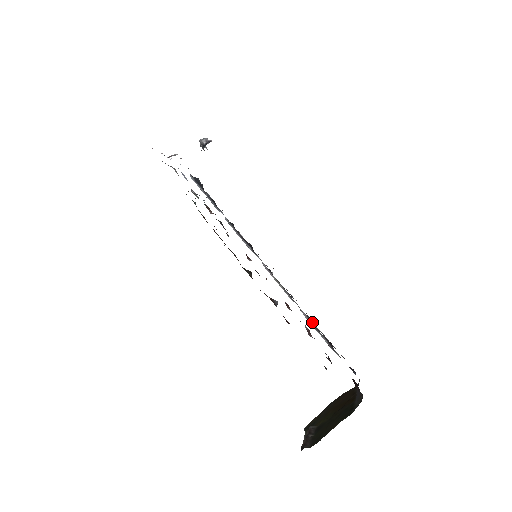
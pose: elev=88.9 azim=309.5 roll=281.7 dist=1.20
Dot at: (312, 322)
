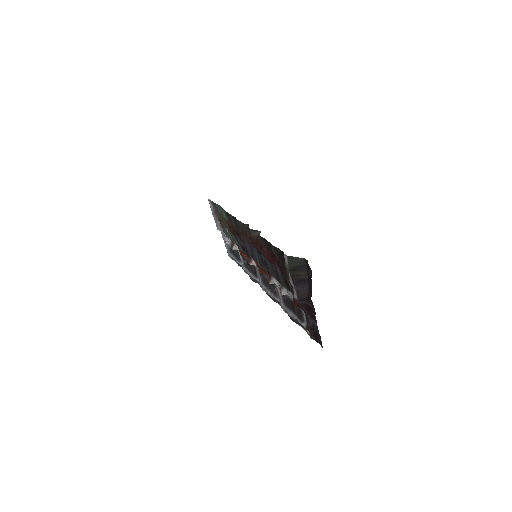
Dot at: (288, 312)
